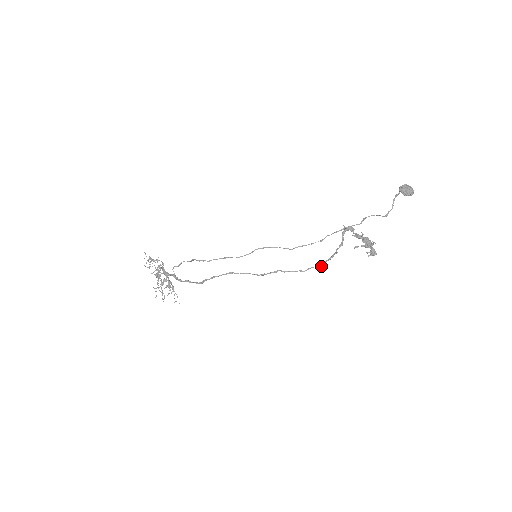
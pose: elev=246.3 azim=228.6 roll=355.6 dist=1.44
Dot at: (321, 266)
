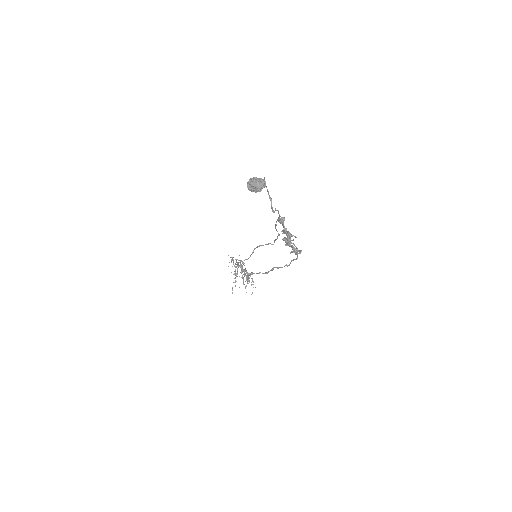
Dot at: (297, 258)
